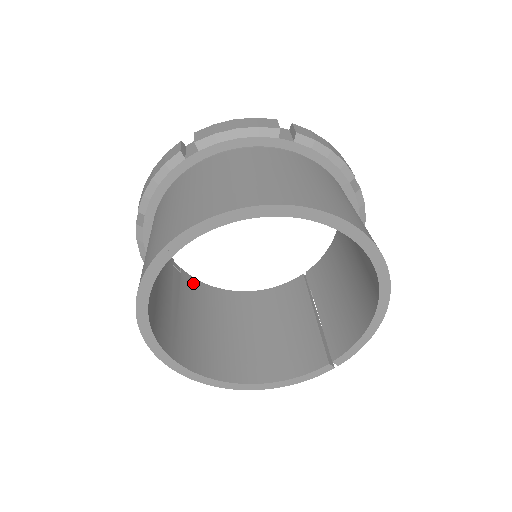
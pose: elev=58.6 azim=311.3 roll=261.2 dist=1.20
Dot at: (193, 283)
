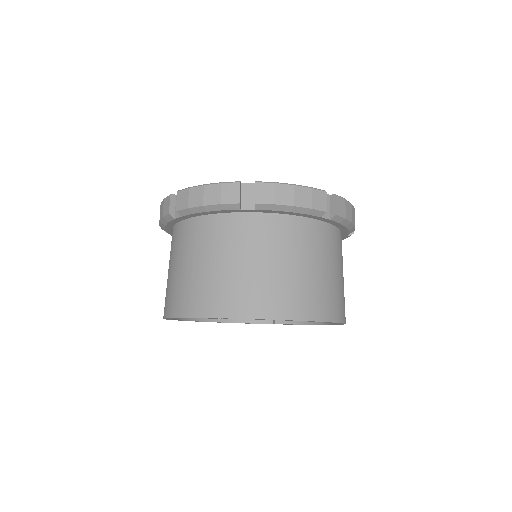
Dot at: occluded
